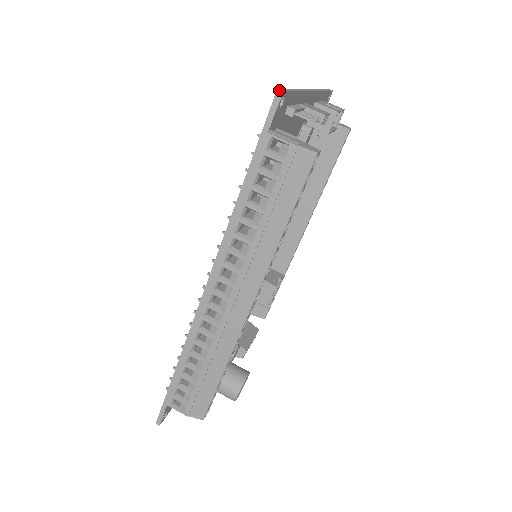
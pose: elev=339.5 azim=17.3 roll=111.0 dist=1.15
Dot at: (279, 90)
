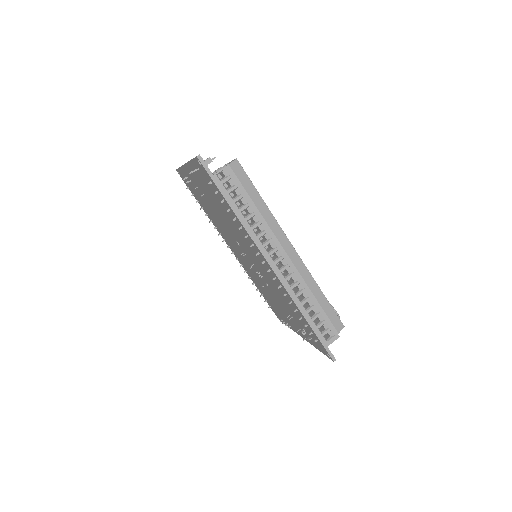
Dot at: (198, 156)
